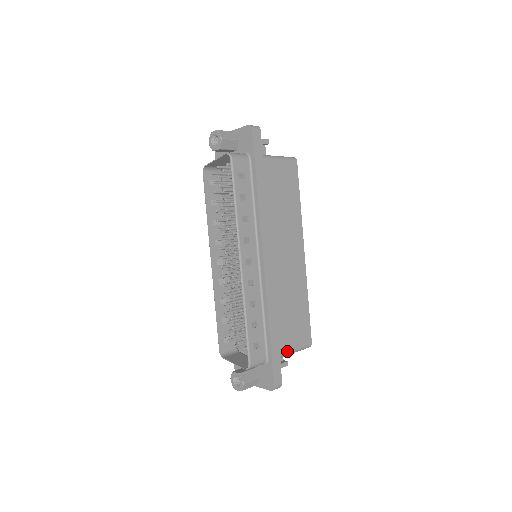
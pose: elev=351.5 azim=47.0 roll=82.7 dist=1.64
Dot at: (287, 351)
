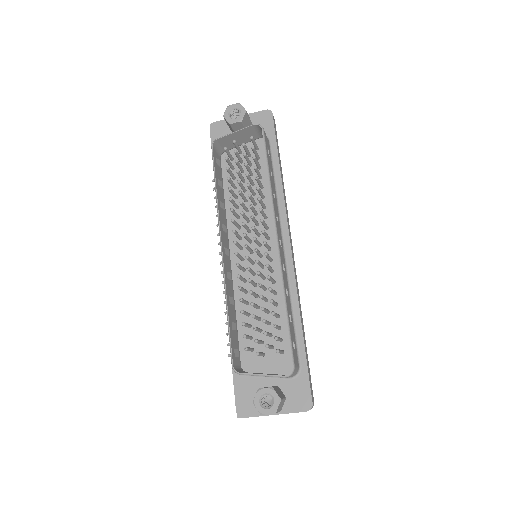
Dot at: occluded
